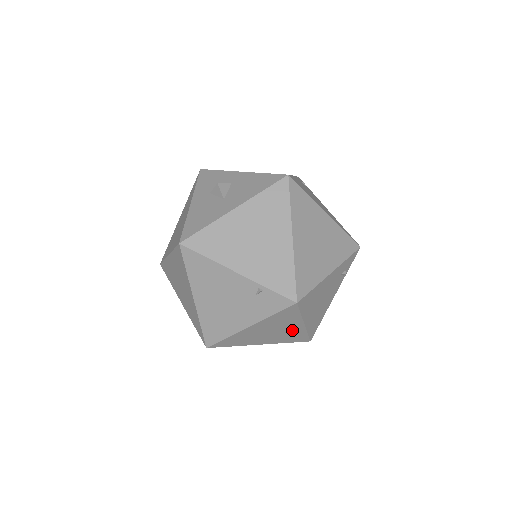
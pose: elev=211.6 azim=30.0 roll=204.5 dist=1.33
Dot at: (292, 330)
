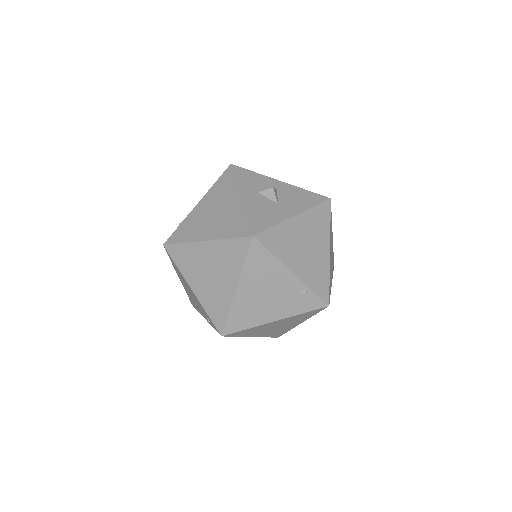
Dot at: (288, 327)
